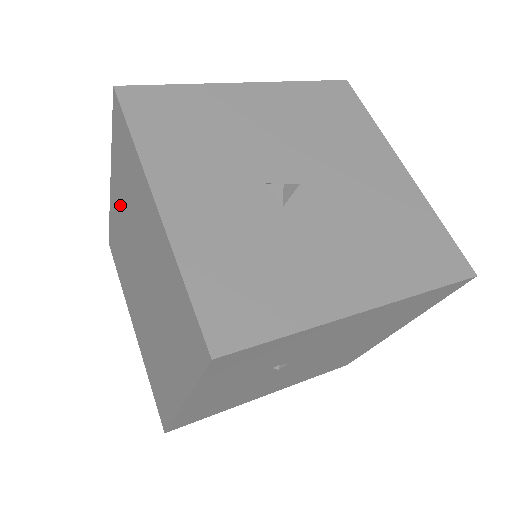
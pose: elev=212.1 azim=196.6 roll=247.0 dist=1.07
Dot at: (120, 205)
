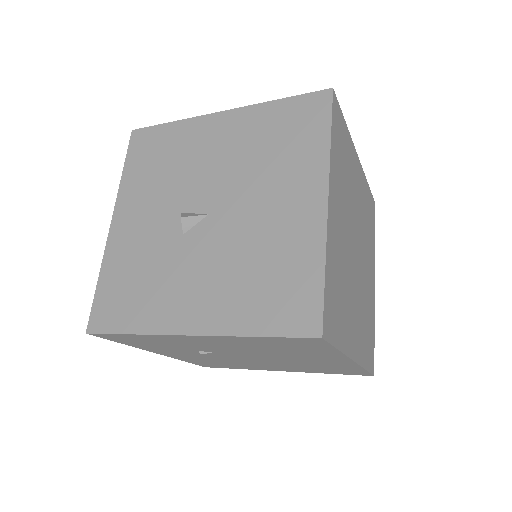
Dot at: occluded
